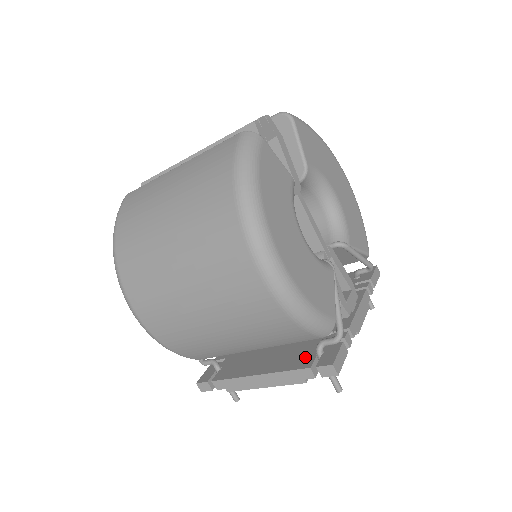
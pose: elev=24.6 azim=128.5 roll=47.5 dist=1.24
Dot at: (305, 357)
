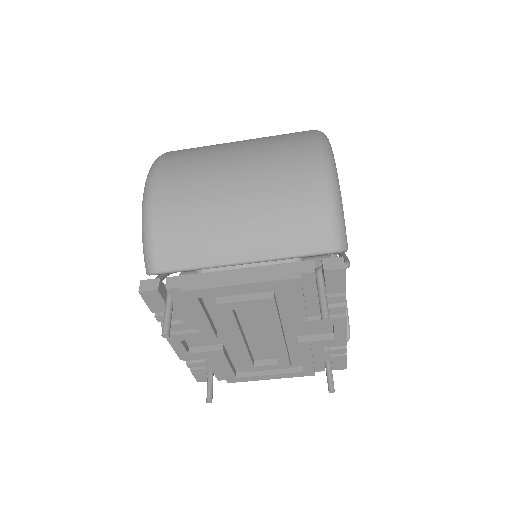
Dot at: occluded
